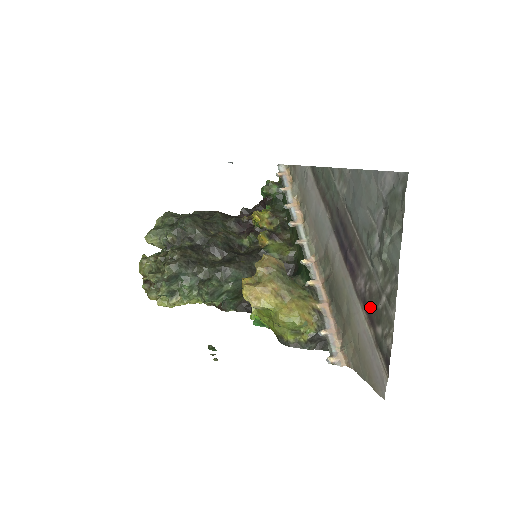
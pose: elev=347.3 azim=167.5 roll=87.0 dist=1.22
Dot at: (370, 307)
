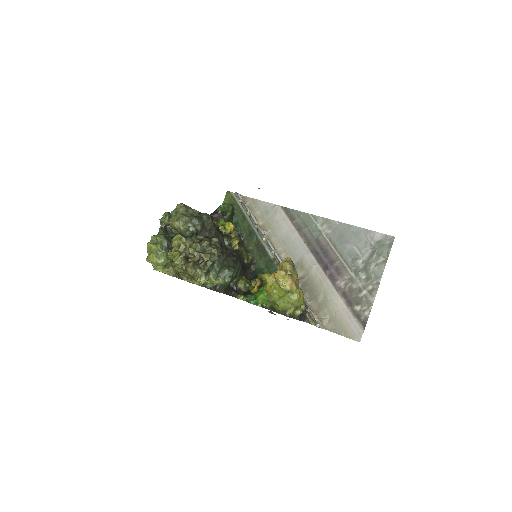
Dot at: (350, 296)
